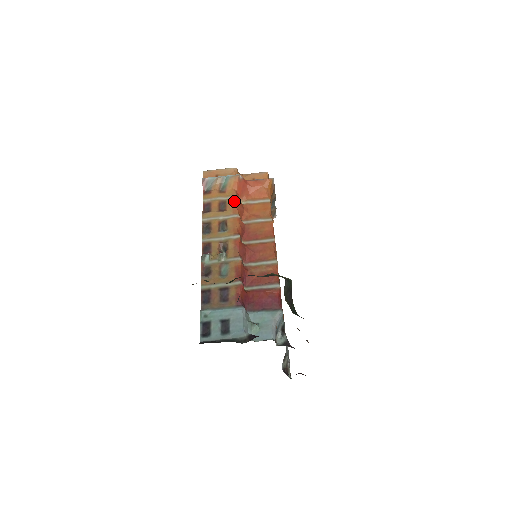
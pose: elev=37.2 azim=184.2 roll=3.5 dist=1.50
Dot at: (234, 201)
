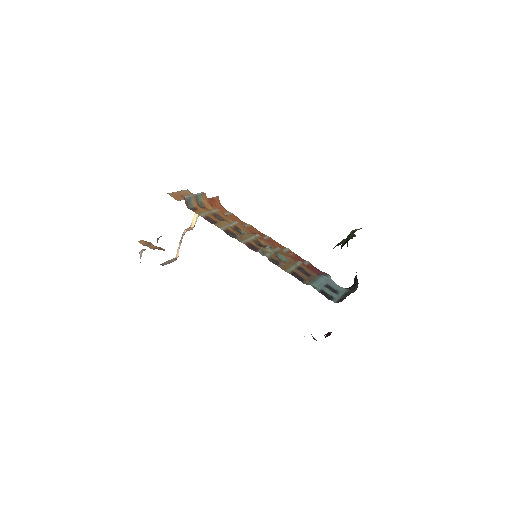
Dot at: (222, 212)
